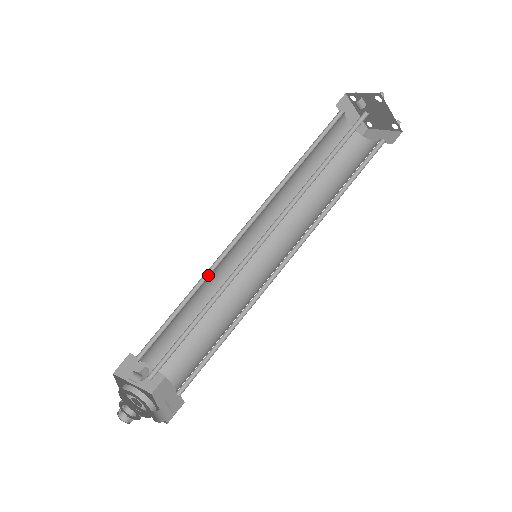
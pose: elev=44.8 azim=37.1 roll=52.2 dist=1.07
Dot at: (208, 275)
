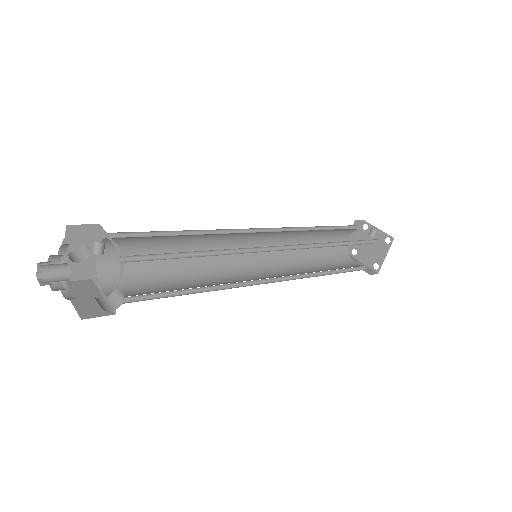
Dot at: (213, 233)
